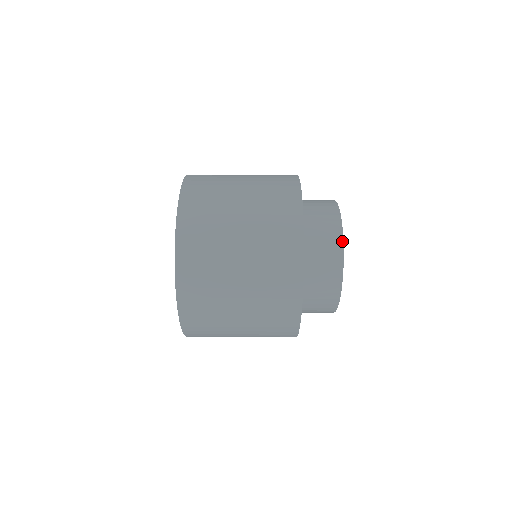
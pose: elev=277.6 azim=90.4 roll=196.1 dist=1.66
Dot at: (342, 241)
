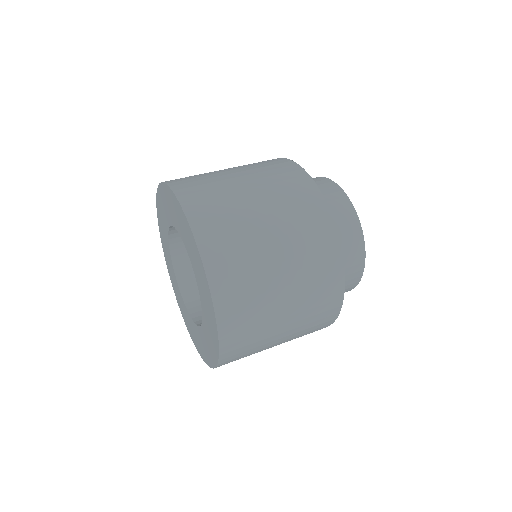
Dot at: (360, 225)
